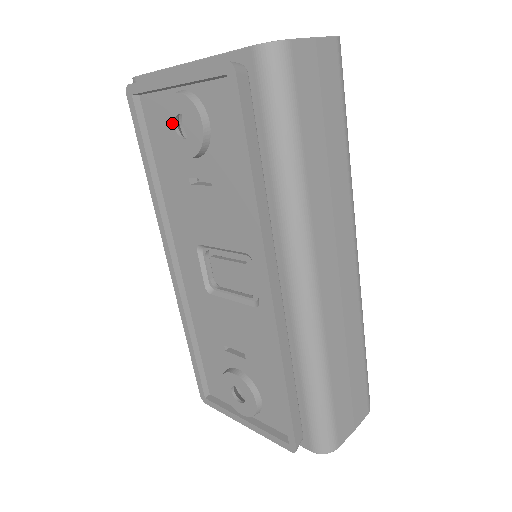
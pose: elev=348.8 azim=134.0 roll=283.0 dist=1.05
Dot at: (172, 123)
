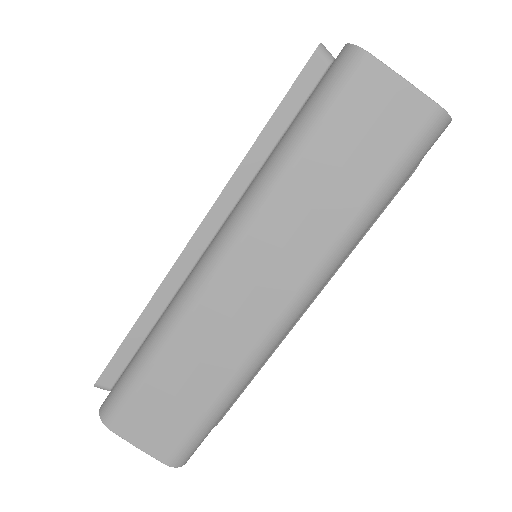
Dot at: occluded
